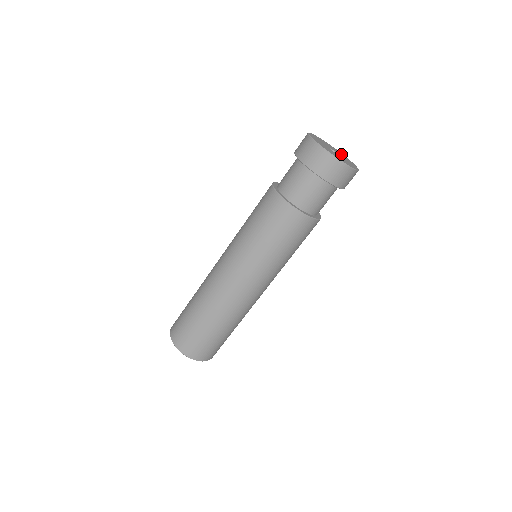
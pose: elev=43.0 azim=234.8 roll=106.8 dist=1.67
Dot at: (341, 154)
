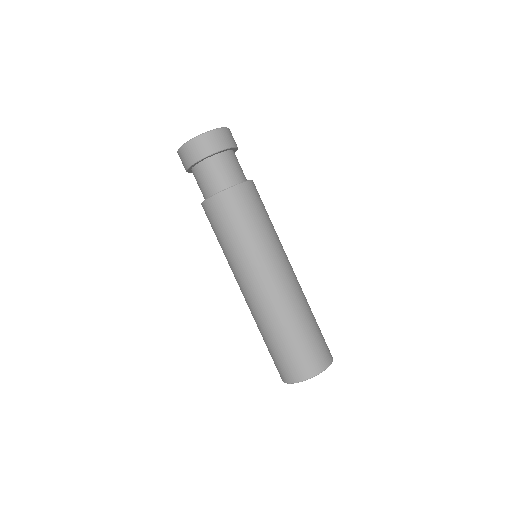
Dot at: occluded
